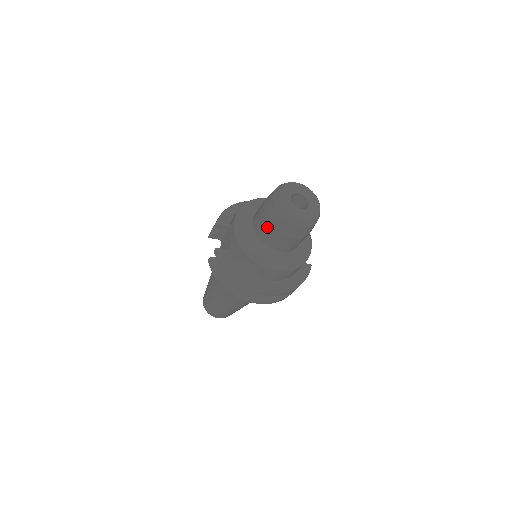
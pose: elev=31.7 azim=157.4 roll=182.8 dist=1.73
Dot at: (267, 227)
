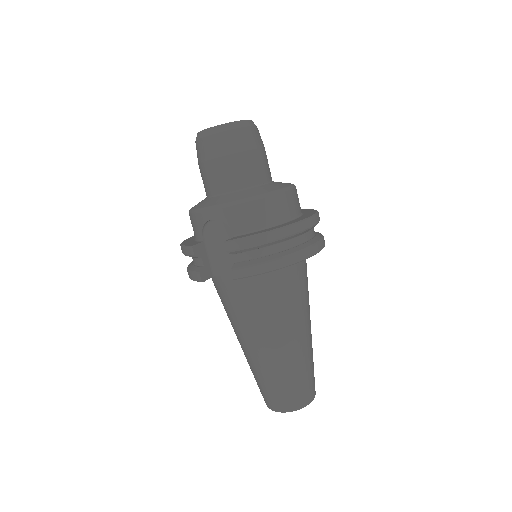
Dot at: (234, 161)
